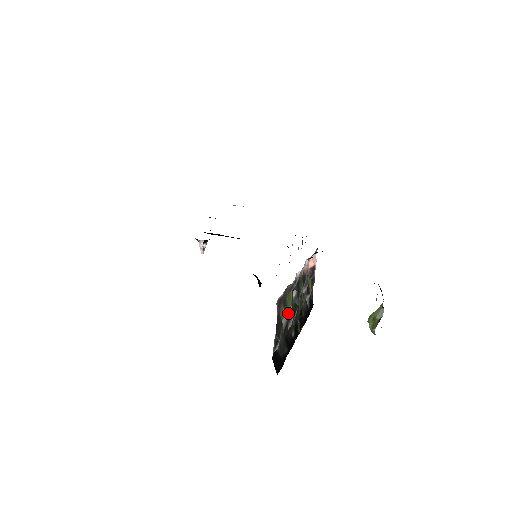
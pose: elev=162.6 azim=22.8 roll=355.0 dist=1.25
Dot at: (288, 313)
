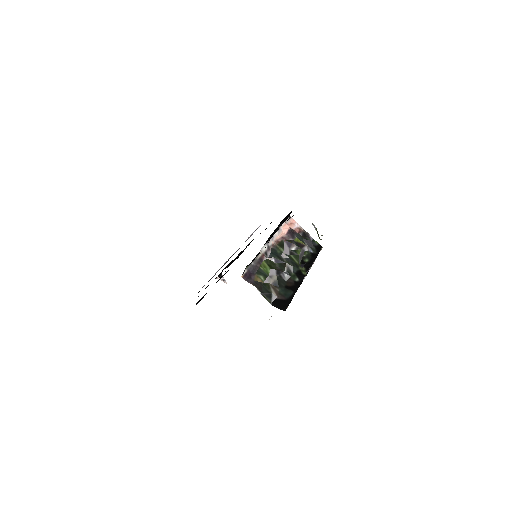
Dot at: (272, 274)
